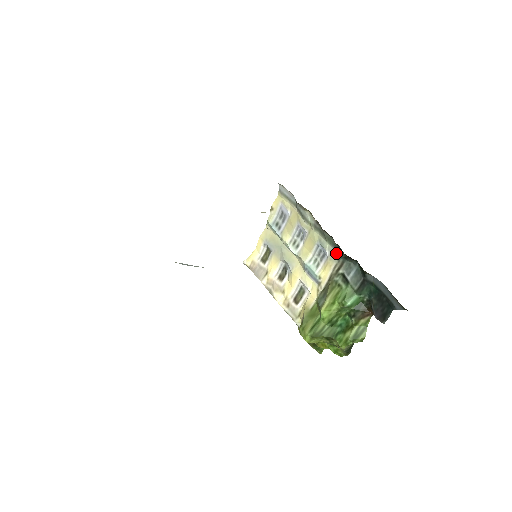
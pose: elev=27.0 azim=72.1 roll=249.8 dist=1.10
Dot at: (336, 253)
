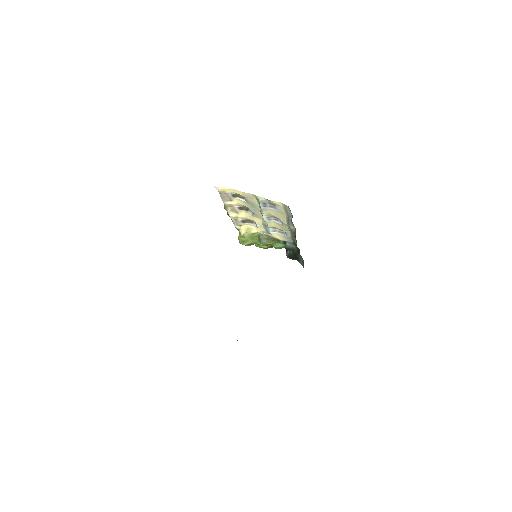
Dot at: (291, 240)
